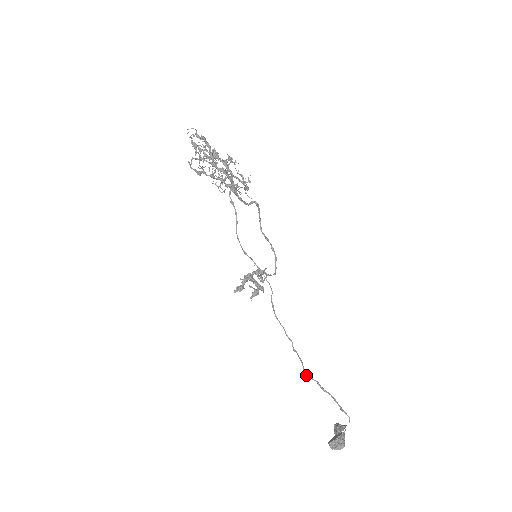
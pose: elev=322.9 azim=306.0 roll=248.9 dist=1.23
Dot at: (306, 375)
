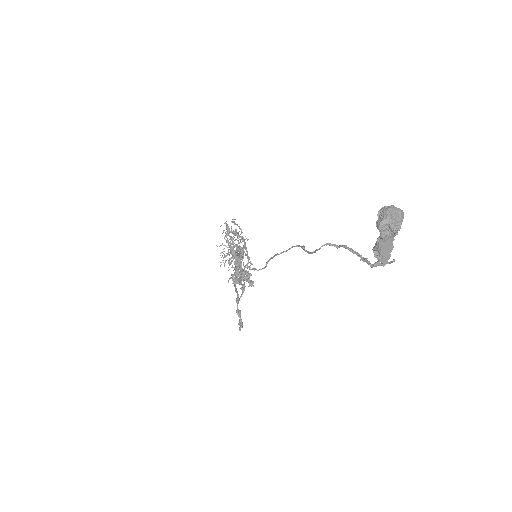
Dot at: (322, 245)
